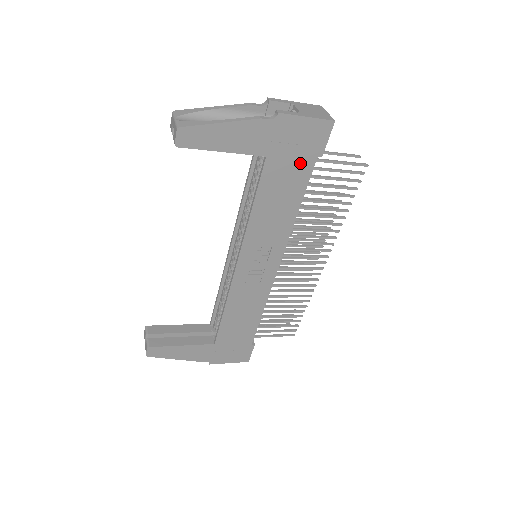
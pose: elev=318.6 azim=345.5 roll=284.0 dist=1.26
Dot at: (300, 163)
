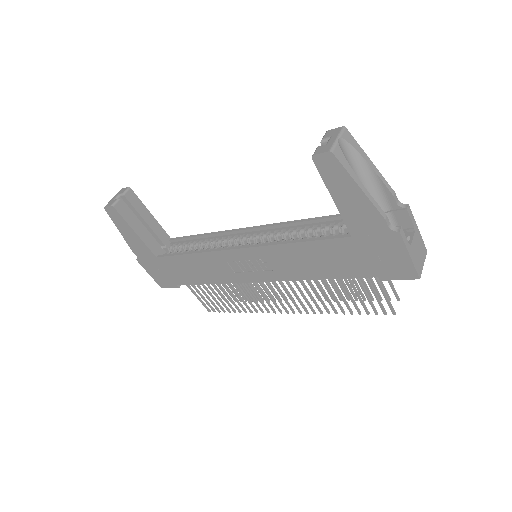
Dot at: (363, 265)
